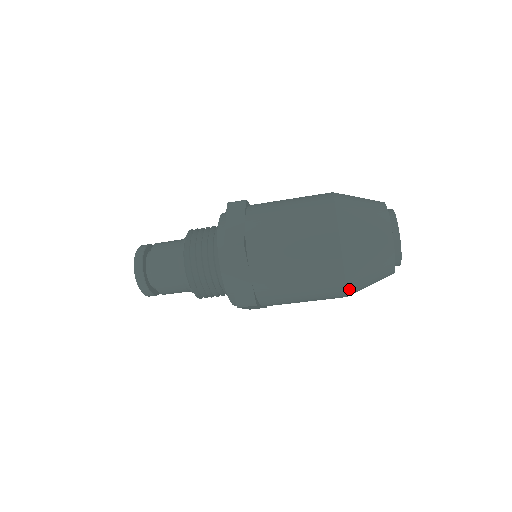
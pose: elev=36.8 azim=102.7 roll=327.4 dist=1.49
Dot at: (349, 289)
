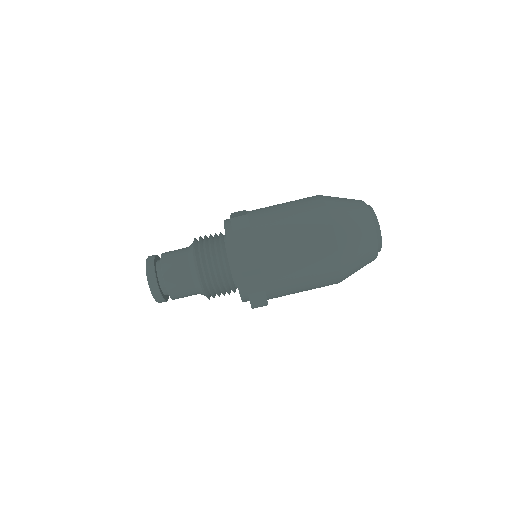
Dot at: (328, 206)
